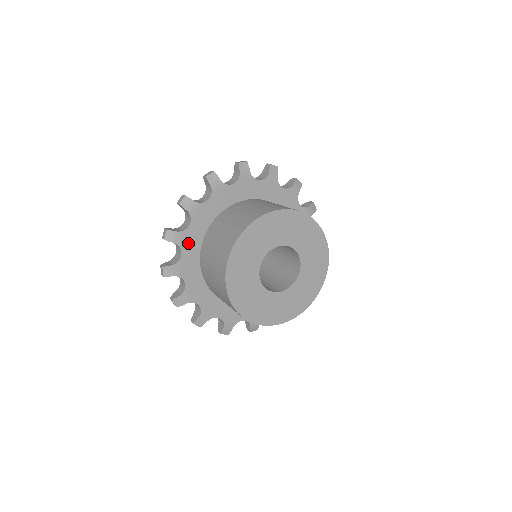
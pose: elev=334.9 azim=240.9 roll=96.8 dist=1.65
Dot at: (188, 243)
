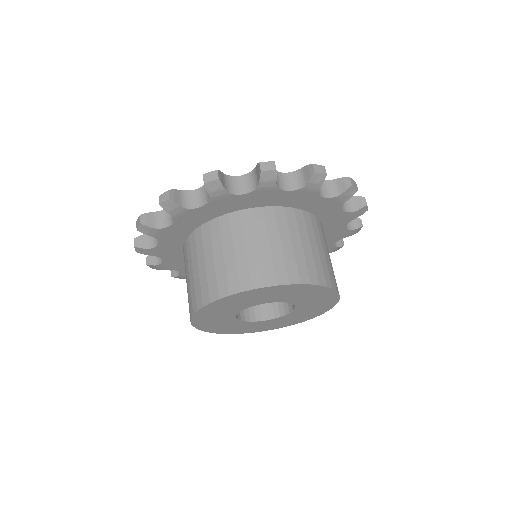
Dot at: (168, 236)
